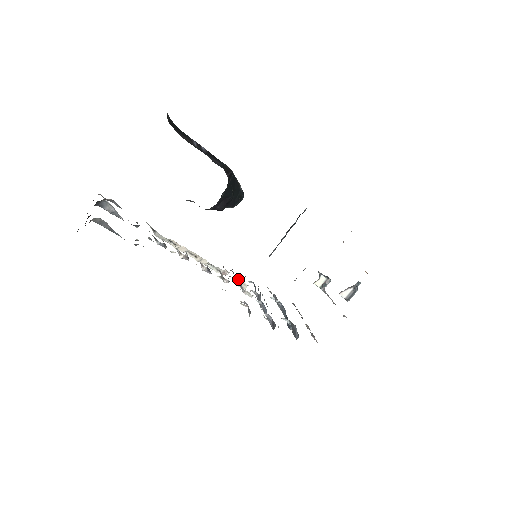
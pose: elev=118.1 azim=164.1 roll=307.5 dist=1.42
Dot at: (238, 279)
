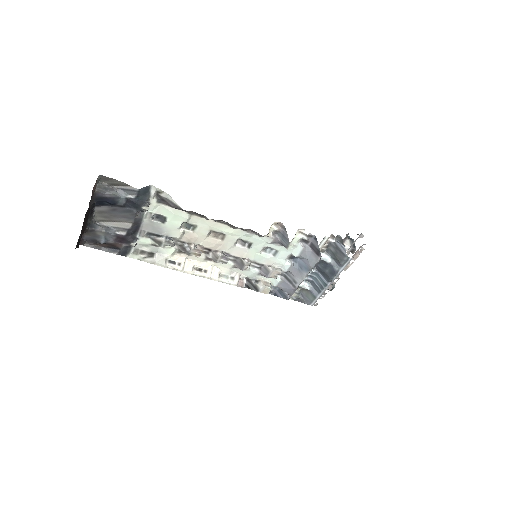
Dot at: (257, 281)
